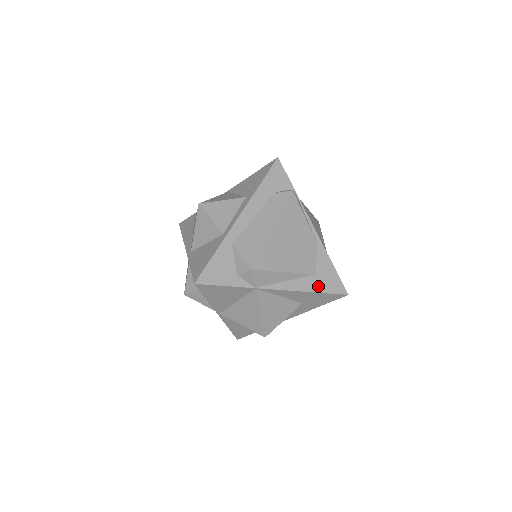
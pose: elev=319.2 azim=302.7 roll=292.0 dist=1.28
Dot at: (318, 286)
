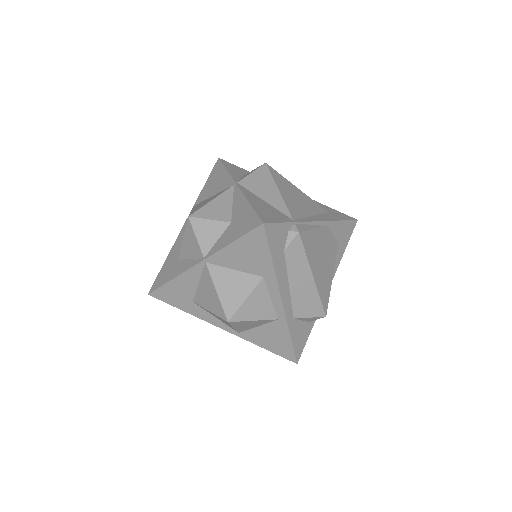
Dot at: (343, 246)
